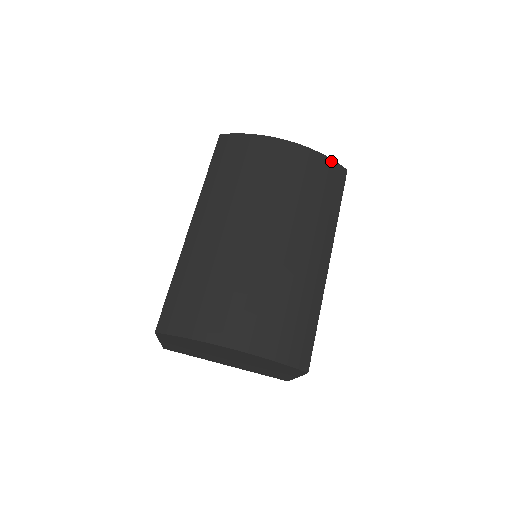
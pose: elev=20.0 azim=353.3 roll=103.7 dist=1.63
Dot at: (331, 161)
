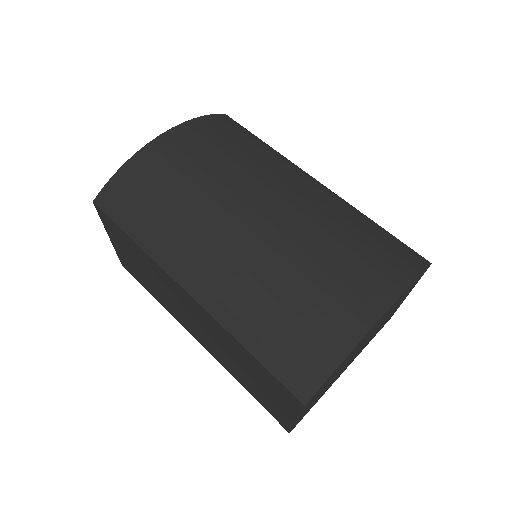
Dot at: (209, 117)
